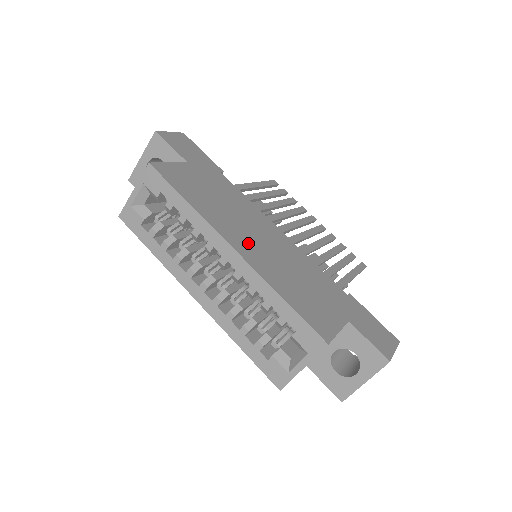
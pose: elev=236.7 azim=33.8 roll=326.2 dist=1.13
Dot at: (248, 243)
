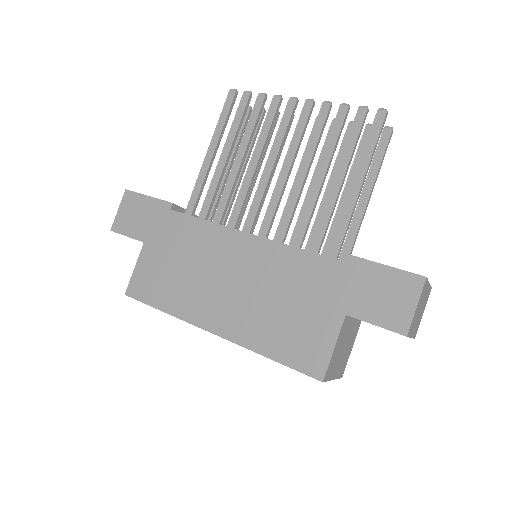
Dot at: (221, 307)
